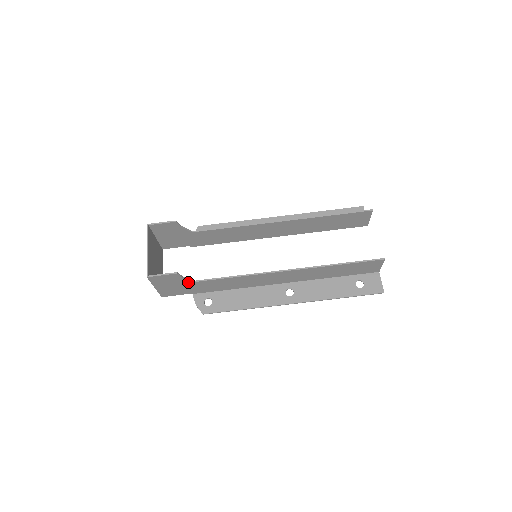
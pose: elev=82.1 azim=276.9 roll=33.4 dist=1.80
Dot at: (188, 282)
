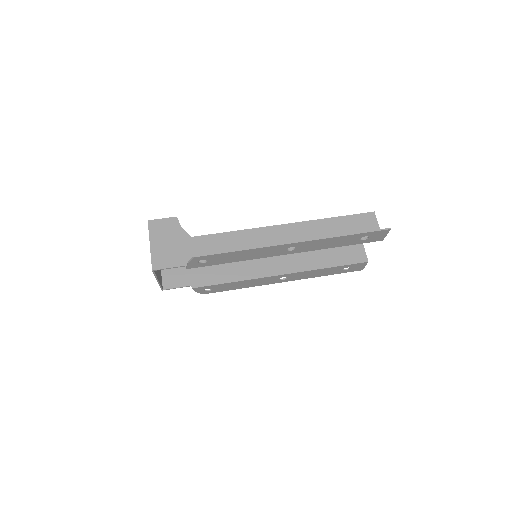
Dot at: (185, 237)
